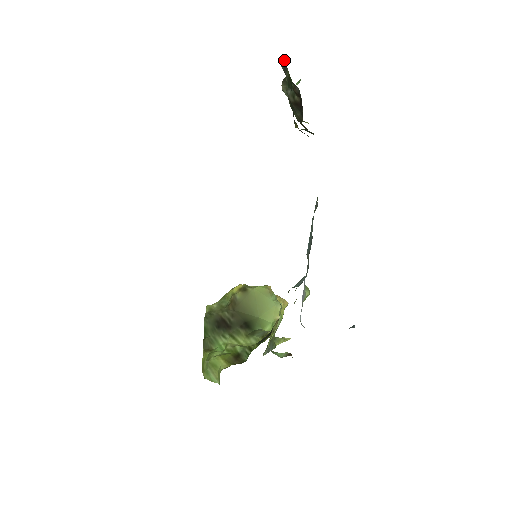
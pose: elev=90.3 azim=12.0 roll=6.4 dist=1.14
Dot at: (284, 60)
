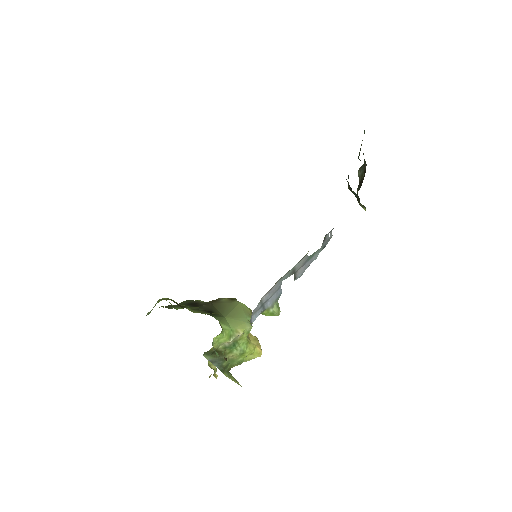
Dot at: occluded
